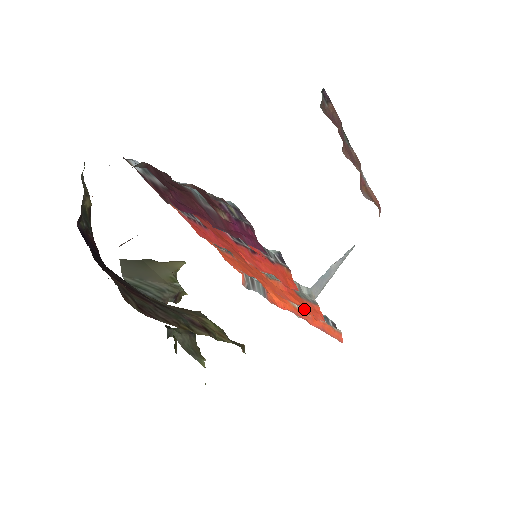
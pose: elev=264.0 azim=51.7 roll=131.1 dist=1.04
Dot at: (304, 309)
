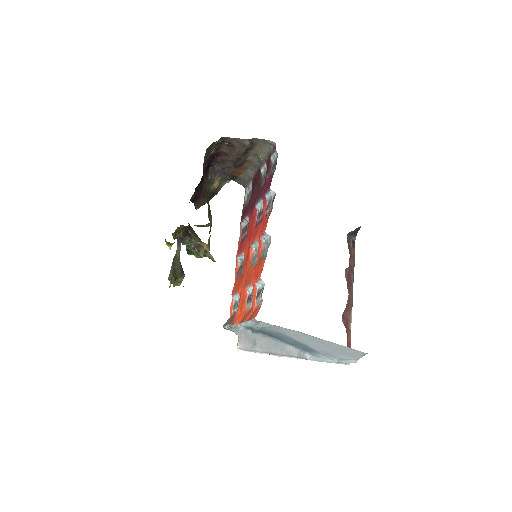
Dot at: (251, 302)
